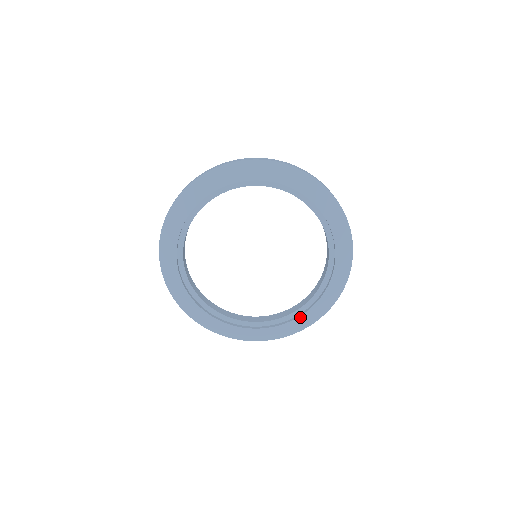
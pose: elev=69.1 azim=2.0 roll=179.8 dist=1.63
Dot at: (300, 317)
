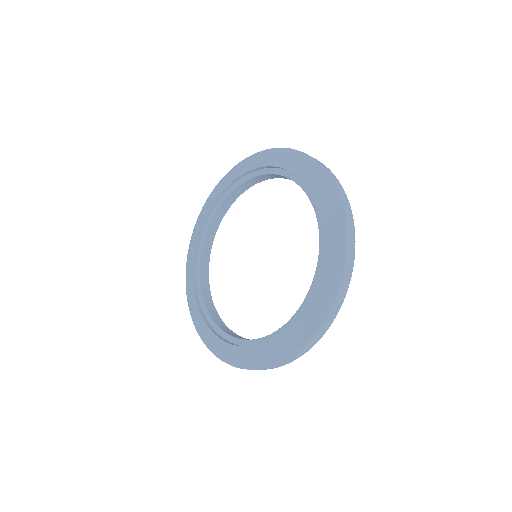
Dot at: (229, 345)
